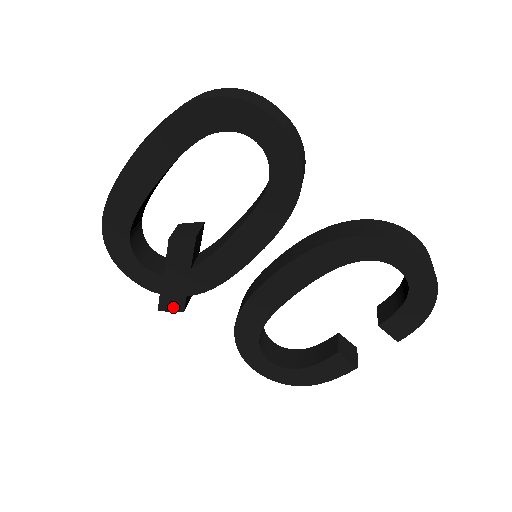
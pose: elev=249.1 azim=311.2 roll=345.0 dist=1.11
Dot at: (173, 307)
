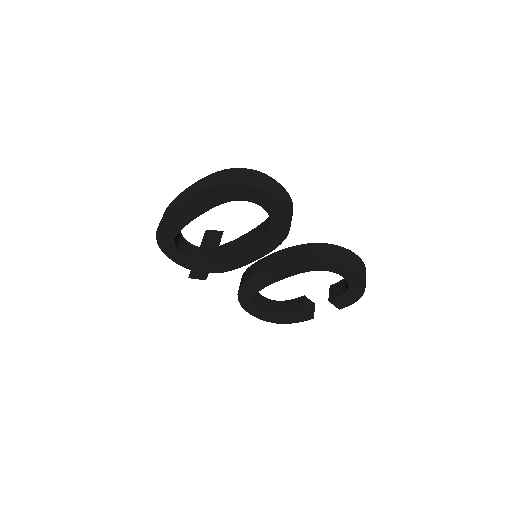
Dot at: (199, 277)
